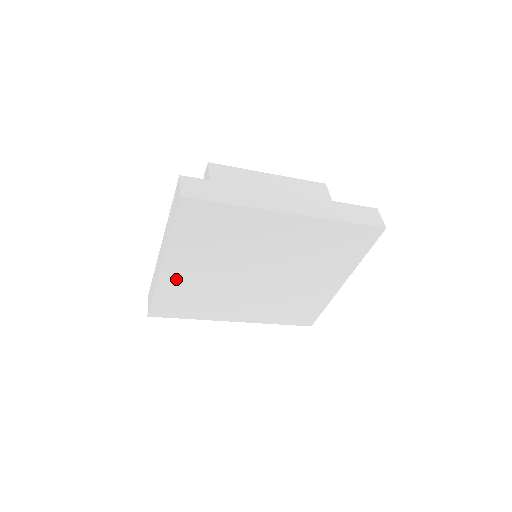
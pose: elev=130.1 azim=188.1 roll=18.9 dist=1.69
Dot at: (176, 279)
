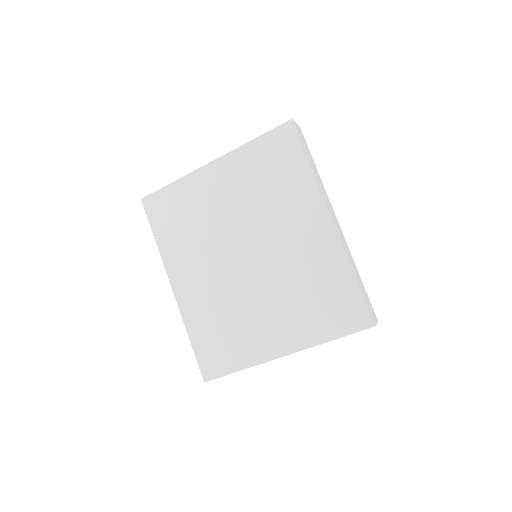
Dot at: (201, 186)
